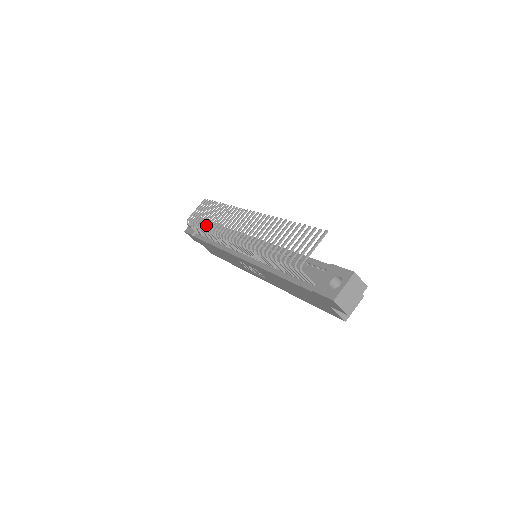
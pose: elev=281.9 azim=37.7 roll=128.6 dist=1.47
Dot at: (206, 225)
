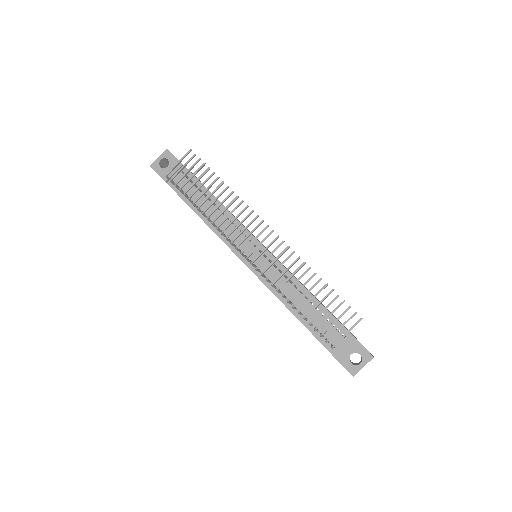
Dot at: occluded
